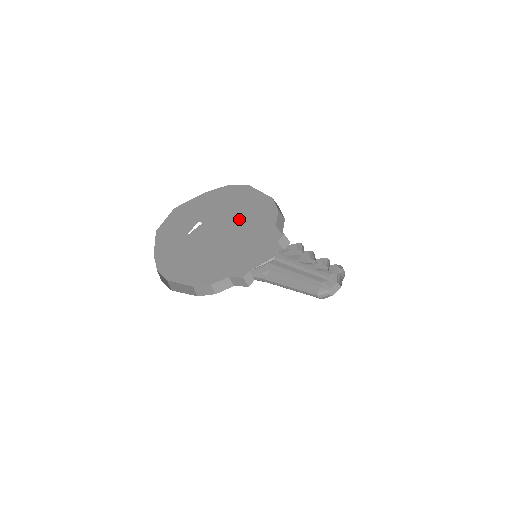
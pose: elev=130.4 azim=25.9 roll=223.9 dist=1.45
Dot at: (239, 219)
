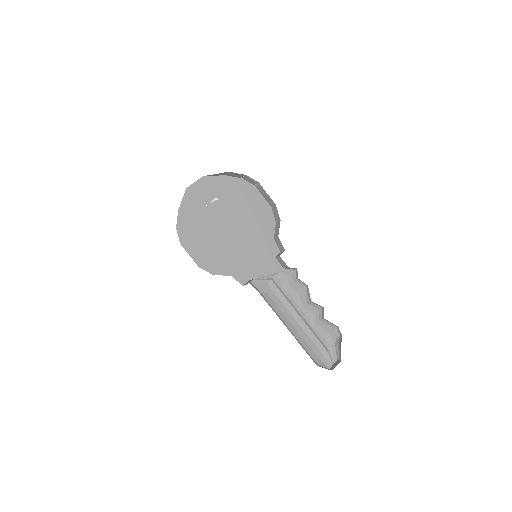
Dot at: (246, 214)
